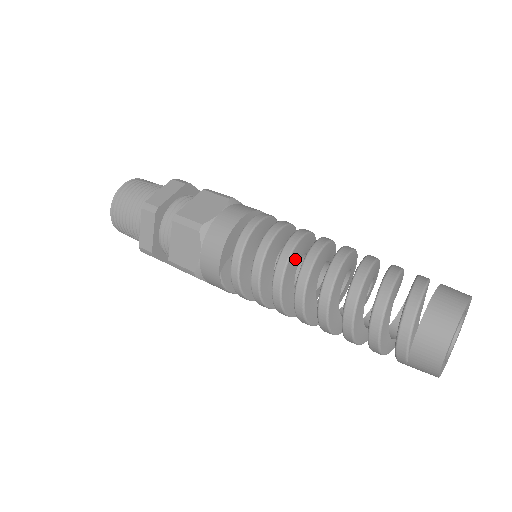
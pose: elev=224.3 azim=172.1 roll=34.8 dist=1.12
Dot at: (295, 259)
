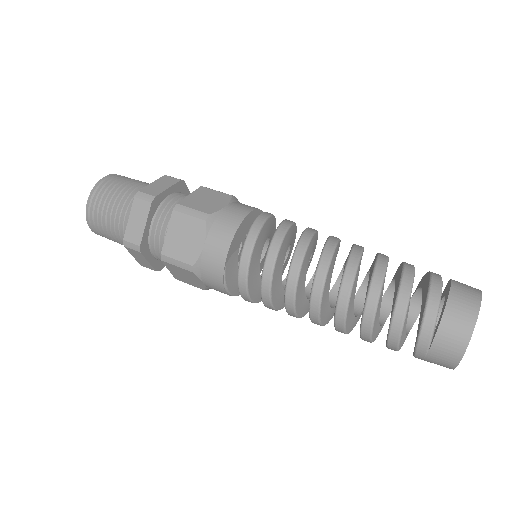
Dot at: (309, 253)
